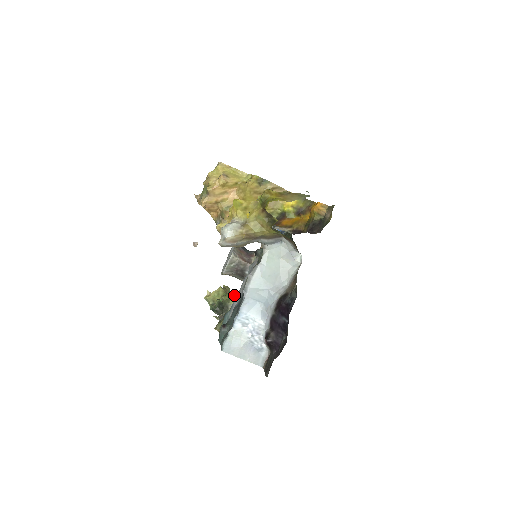
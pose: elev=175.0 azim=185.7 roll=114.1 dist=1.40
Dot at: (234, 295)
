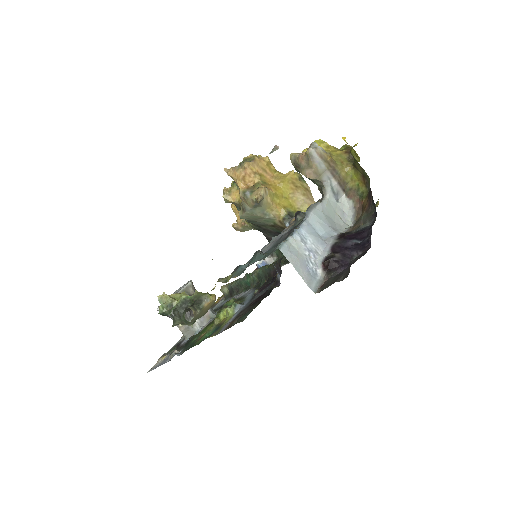
Dot at: occluded
